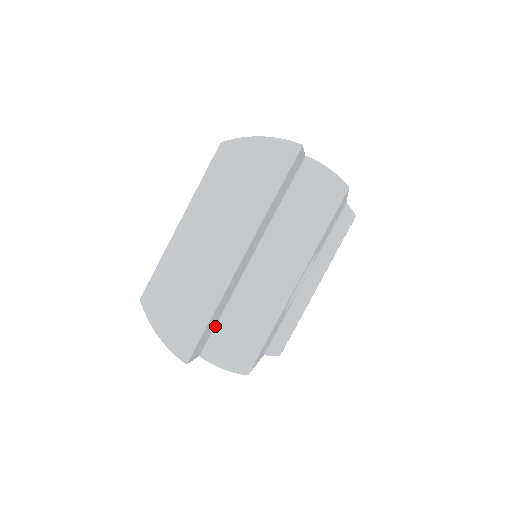
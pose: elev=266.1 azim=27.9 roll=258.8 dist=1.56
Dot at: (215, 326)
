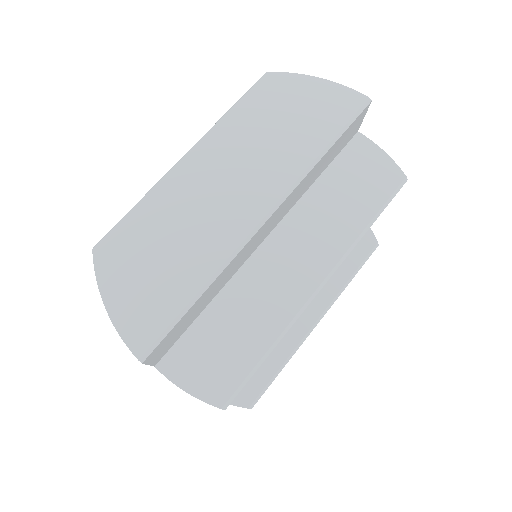
Dot at: (191, 325)
